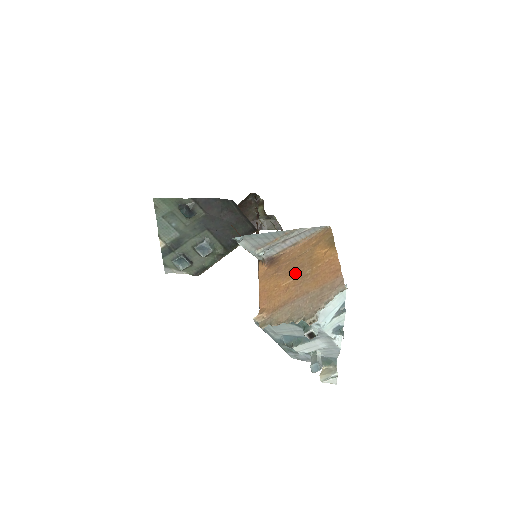
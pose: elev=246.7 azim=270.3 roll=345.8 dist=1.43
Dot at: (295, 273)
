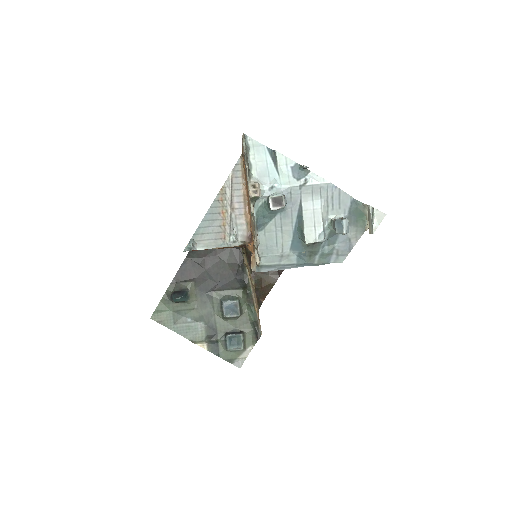
Dot at: occluded
